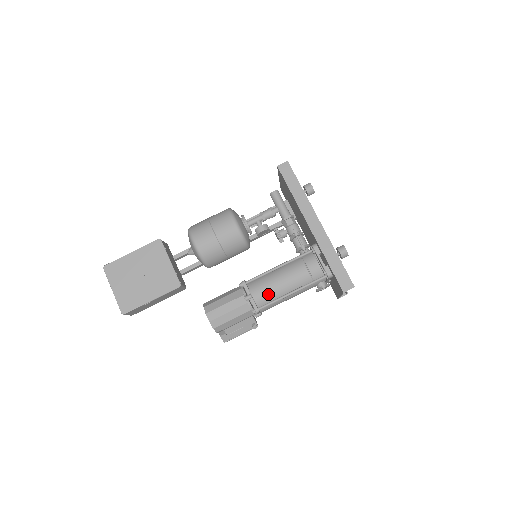
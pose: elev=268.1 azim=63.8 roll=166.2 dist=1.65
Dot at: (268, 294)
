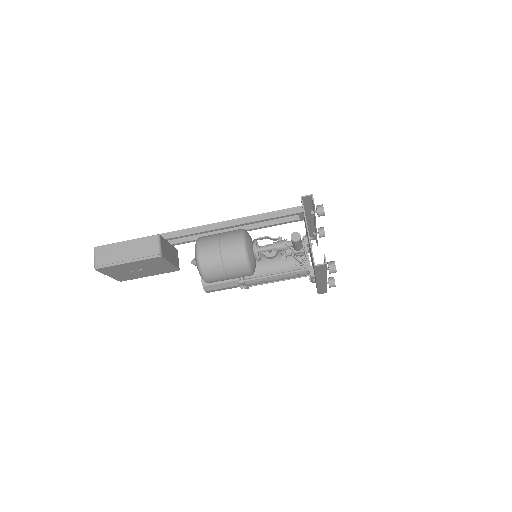
Dot at: occluded
